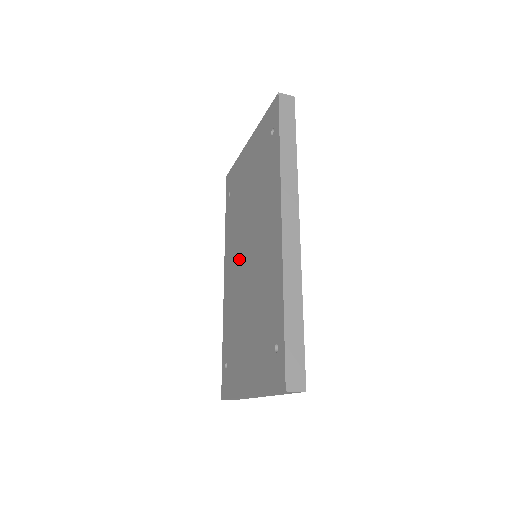
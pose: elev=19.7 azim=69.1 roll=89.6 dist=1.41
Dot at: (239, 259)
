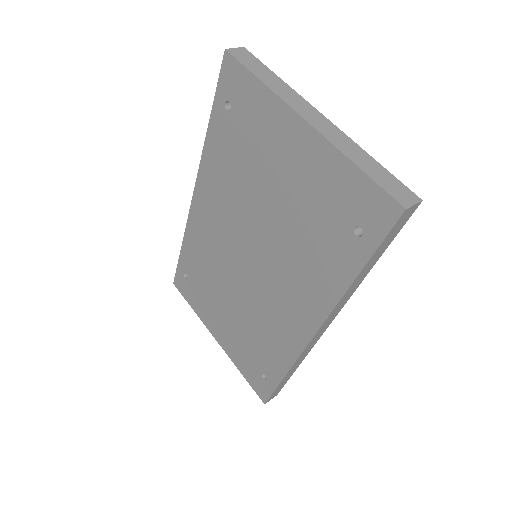
Dot at: (230, 234)
